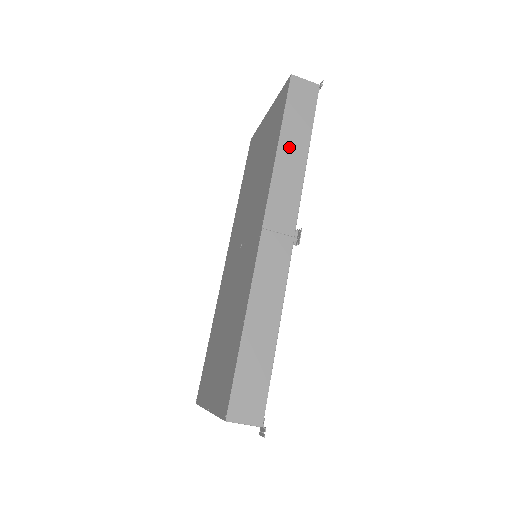
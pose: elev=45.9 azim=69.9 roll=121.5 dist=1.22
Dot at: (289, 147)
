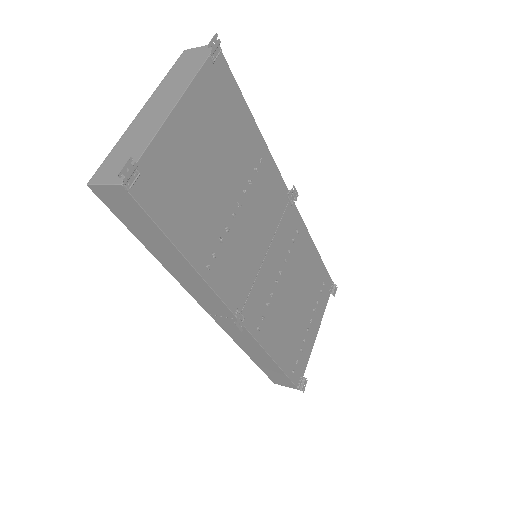
Dot at: (167, 259)
